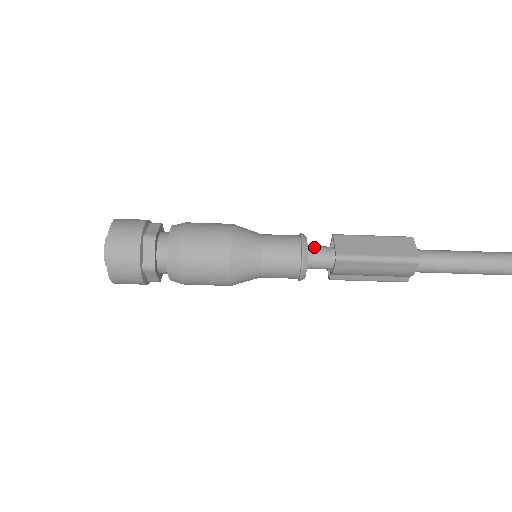
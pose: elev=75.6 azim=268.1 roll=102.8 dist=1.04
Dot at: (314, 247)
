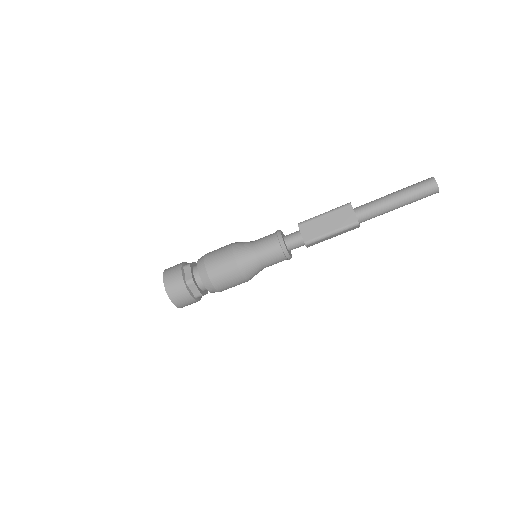
Dot at: (289, 238)
